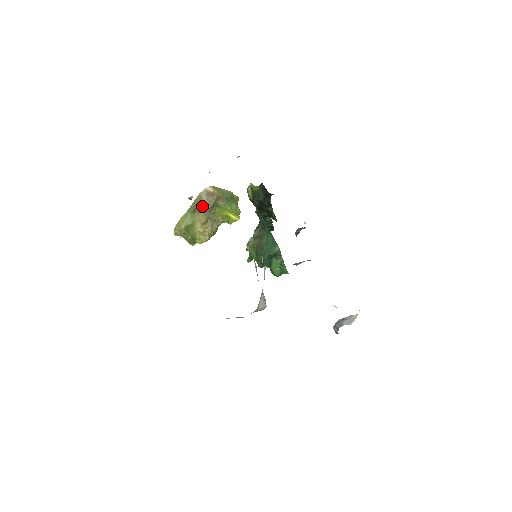
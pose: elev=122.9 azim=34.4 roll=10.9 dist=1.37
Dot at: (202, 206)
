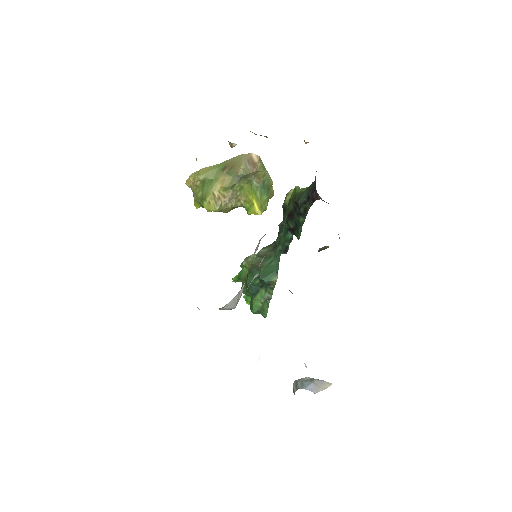
Dot at: (236, 168)
